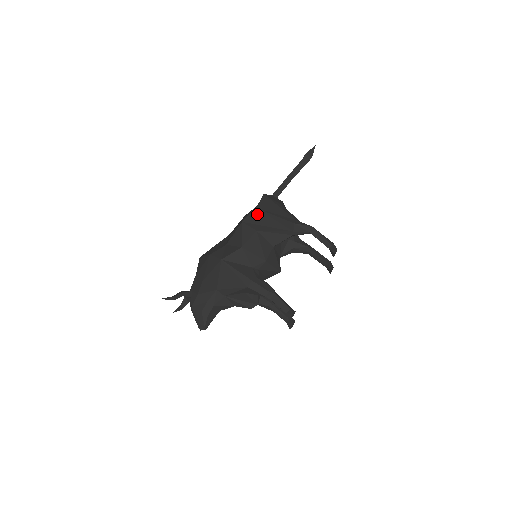
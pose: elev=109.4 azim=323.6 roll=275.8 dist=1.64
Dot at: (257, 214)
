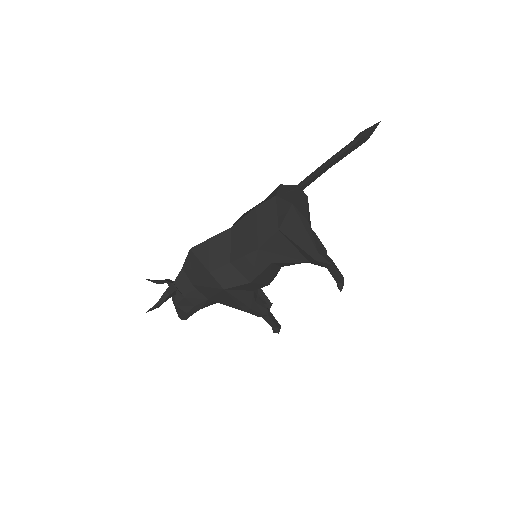
Dot at: (278, 239)
